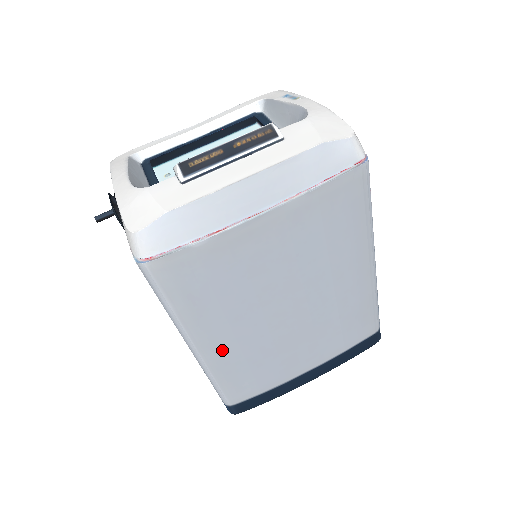
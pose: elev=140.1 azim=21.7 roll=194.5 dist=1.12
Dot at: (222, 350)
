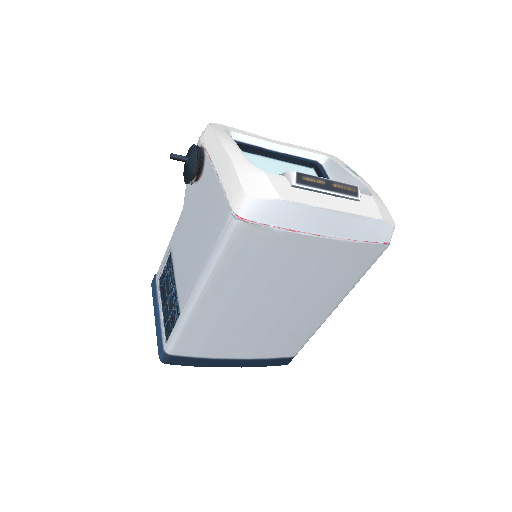
Dot at: (211, 309)
